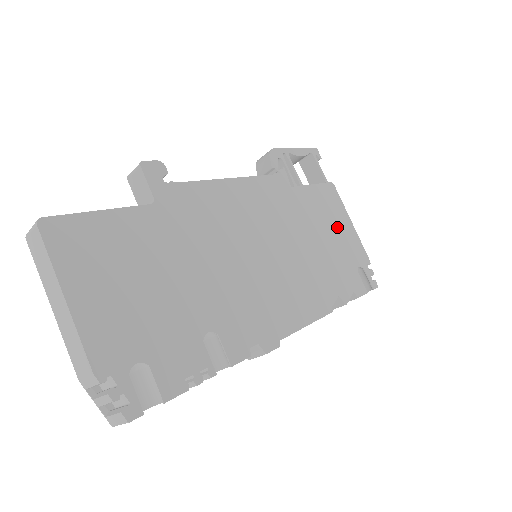
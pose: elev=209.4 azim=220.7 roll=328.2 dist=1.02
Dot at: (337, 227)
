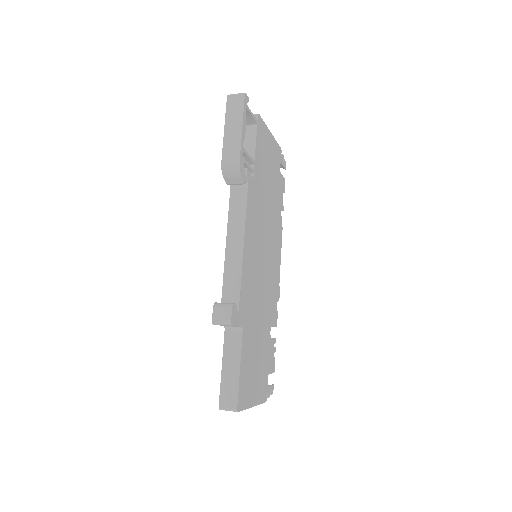
Dot at: (269, 157)
